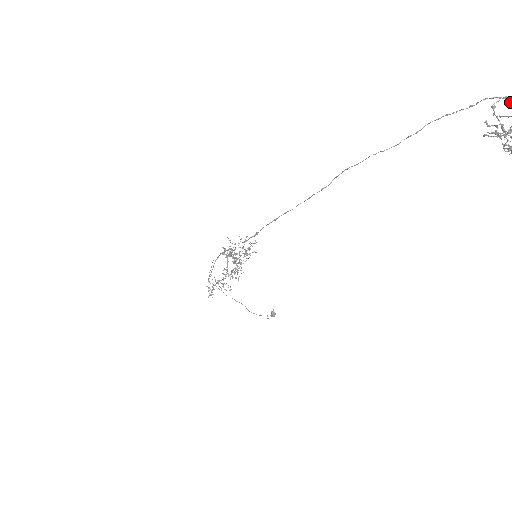
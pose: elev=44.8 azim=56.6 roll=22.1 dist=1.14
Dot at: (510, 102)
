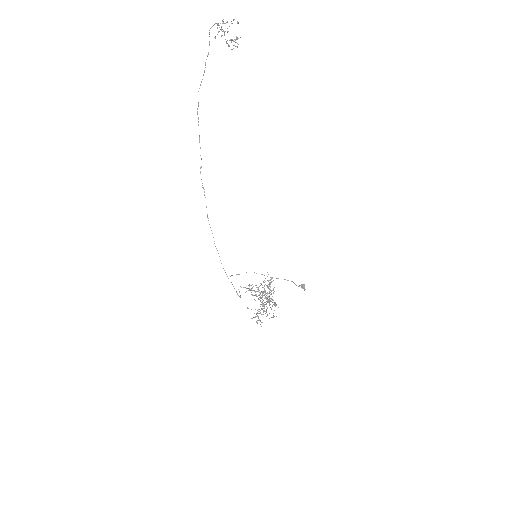
Dot at: (236, 42)
